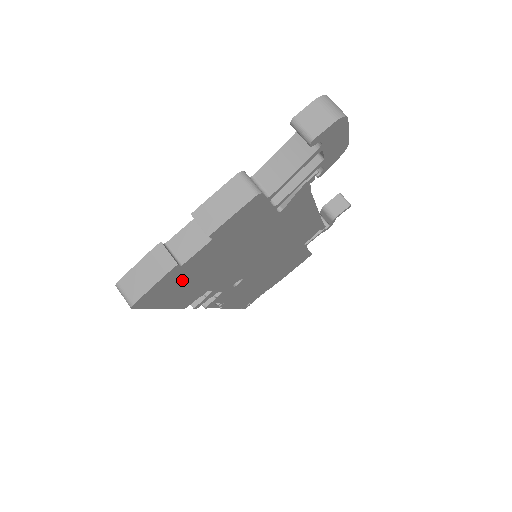
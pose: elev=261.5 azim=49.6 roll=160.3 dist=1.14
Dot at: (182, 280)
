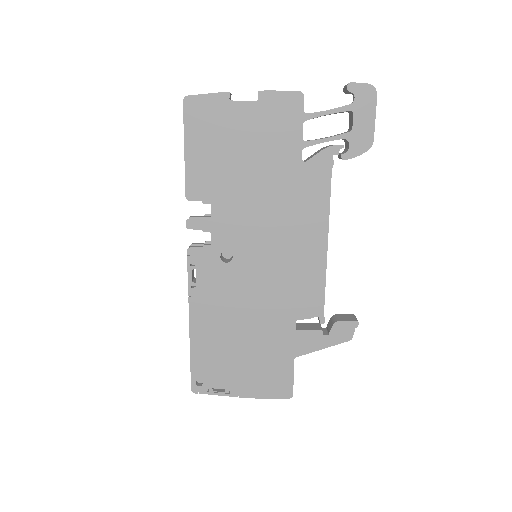
Dot at: (217, 129)
